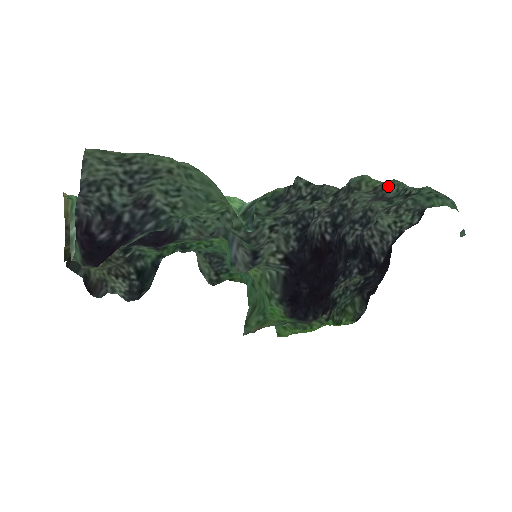
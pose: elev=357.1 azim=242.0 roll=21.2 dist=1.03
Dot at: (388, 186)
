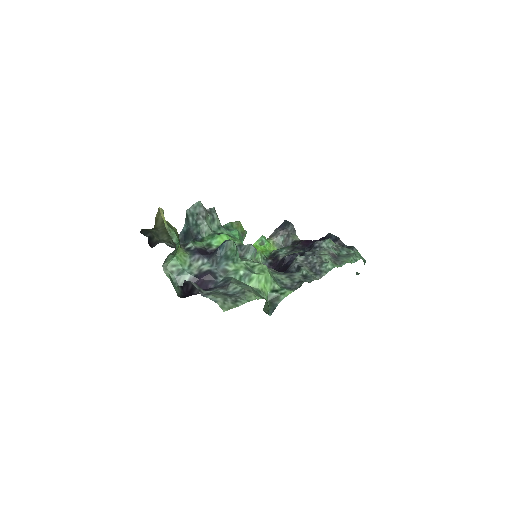
Dot at: (342, 261)
